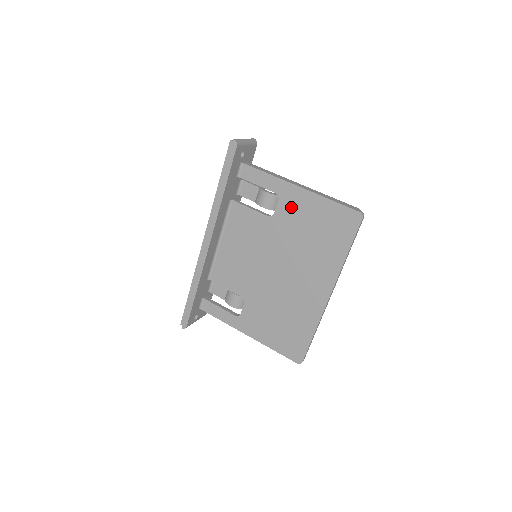
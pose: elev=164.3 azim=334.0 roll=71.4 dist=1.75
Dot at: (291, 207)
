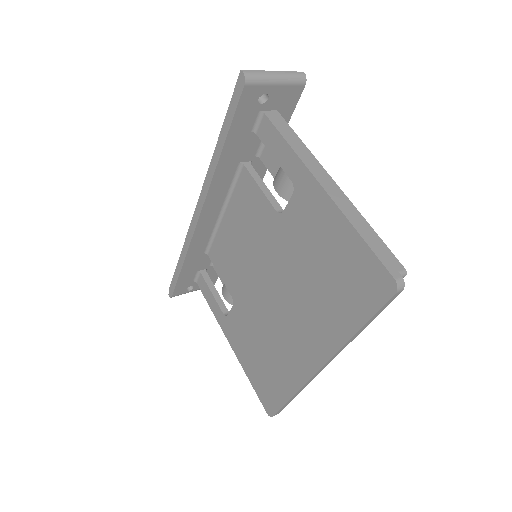
Dot at: (305, 214)
